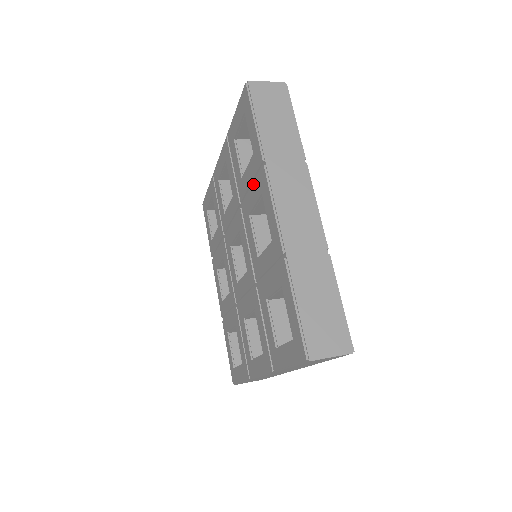
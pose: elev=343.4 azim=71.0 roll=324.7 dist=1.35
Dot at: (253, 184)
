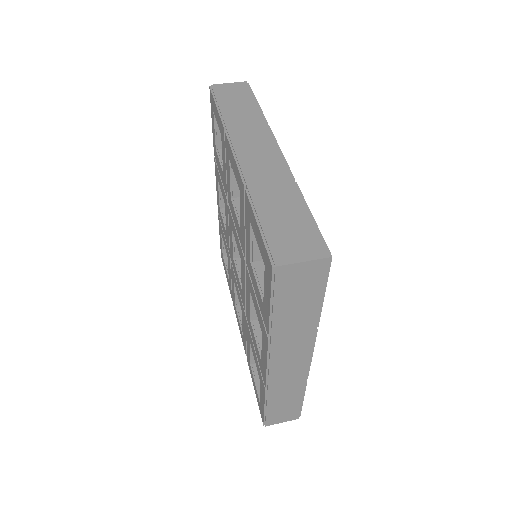
Dot at: (226, 163)
